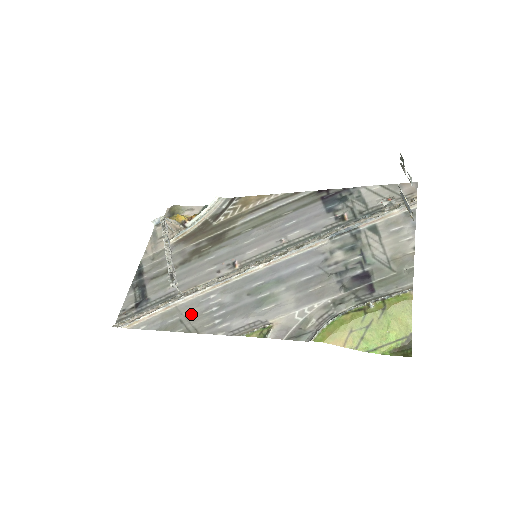
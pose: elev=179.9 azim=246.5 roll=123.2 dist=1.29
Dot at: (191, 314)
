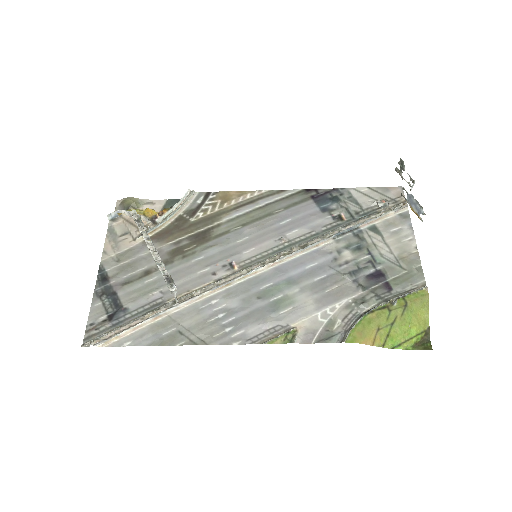
Dot at: (192, 323)
